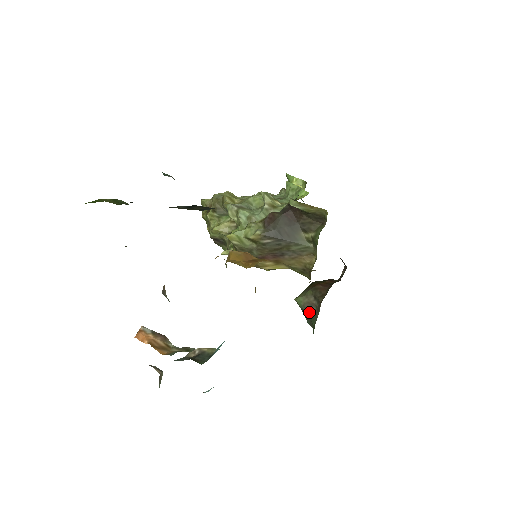
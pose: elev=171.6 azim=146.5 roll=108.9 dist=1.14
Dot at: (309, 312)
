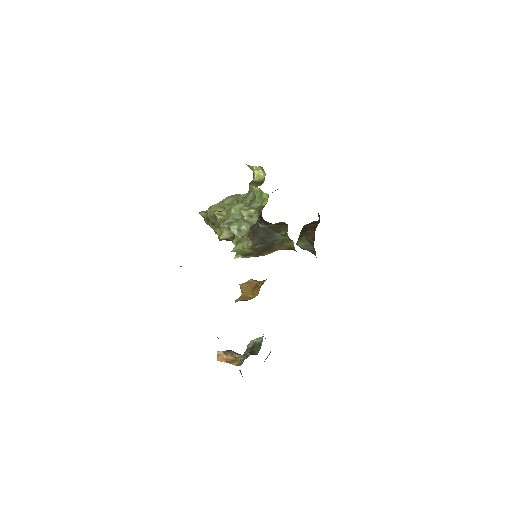
Dot at: (309, 251)
